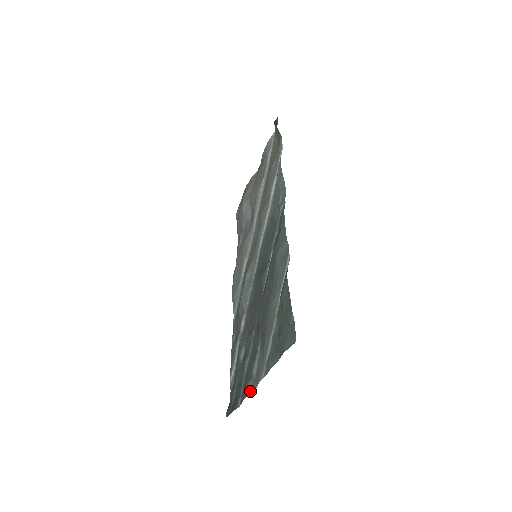
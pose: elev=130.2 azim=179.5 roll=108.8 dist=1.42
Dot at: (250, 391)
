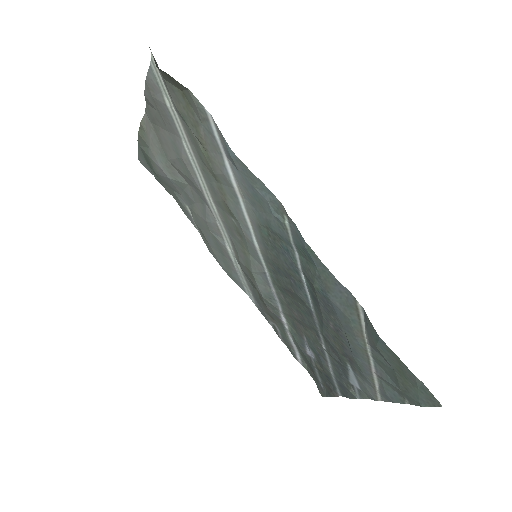
Dot at: (358, 397)
